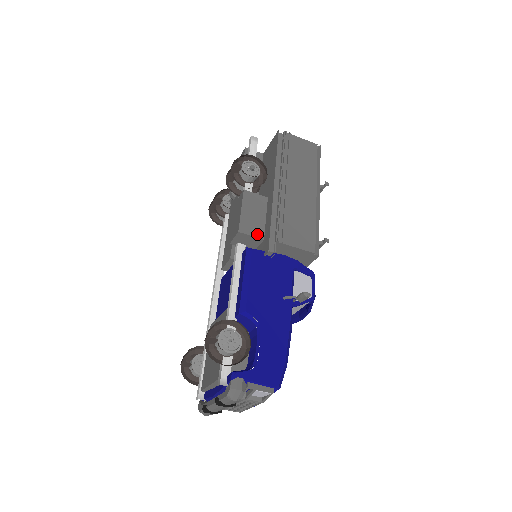
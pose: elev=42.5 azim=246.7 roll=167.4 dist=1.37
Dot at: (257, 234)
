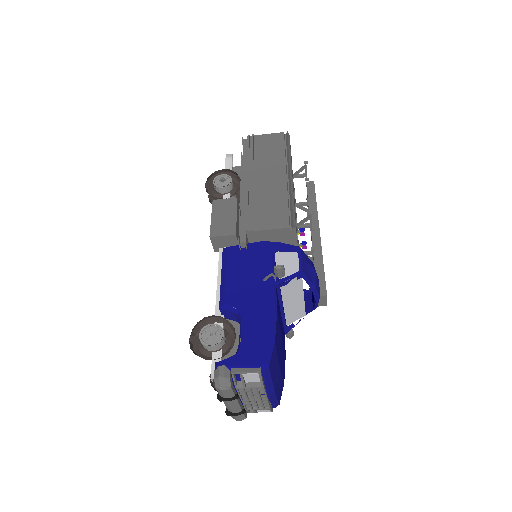
Dot at: (228, 232)
